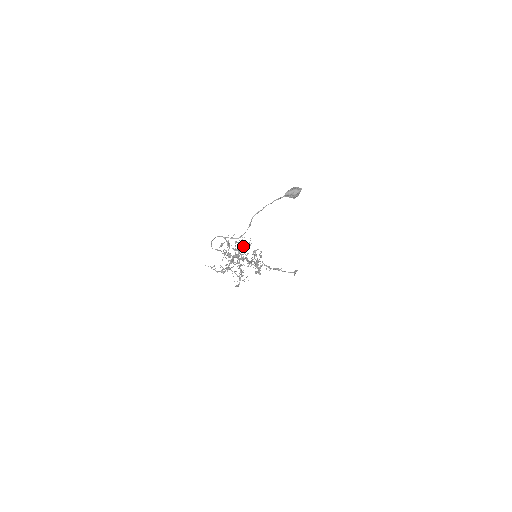
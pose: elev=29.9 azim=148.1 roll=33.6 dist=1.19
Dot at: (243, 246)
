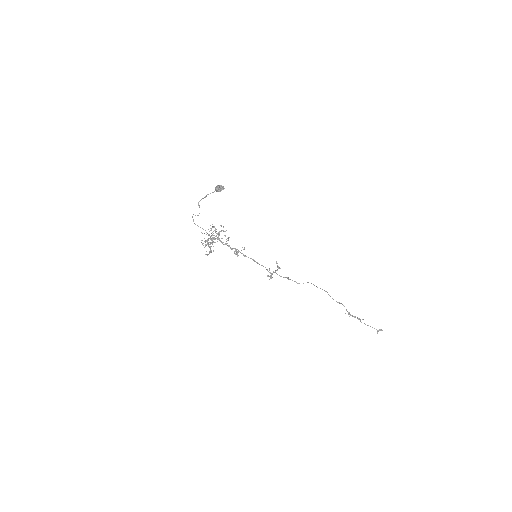
Dot at: occluded
